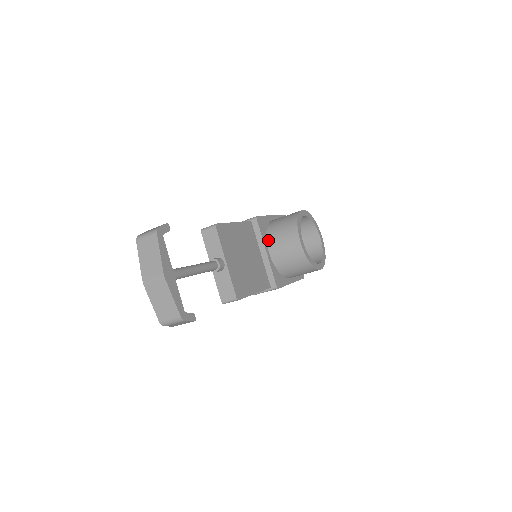
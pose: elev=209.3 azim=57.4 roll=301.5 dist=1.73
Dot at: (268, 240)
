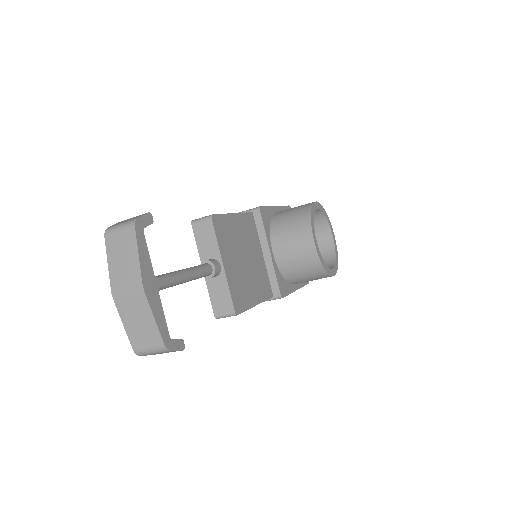
Dot at: (272, 237)
